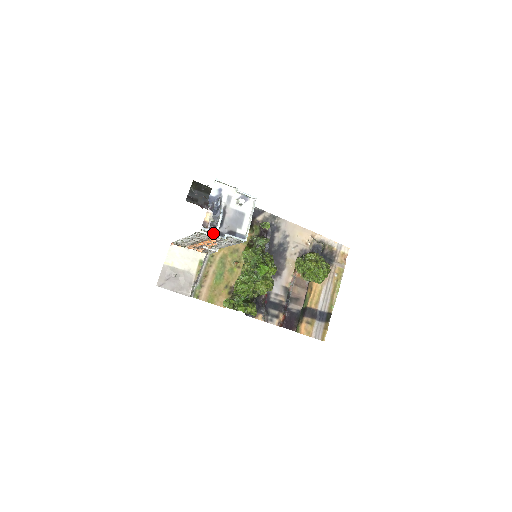
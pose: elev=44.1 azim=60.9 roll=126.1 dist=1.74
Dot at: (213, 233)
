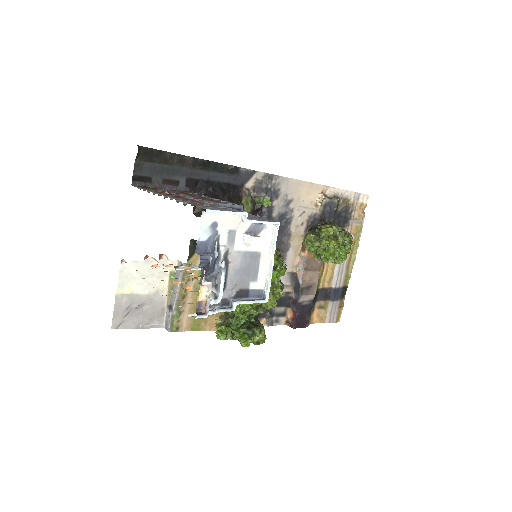
Dot at: (212, 305)
